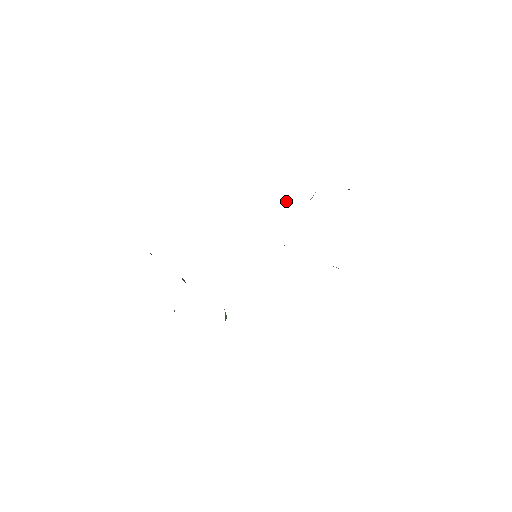
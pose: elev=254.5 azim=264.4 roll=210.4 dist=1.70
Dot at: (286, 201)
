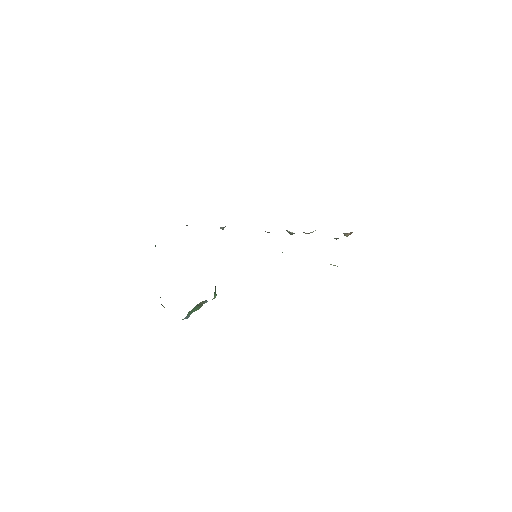
Dot at: (289, 232)
